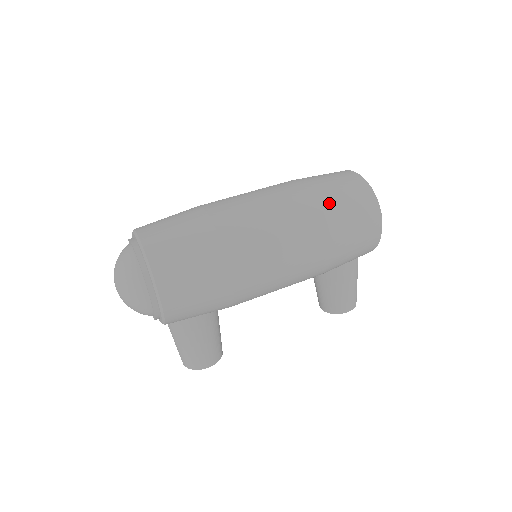
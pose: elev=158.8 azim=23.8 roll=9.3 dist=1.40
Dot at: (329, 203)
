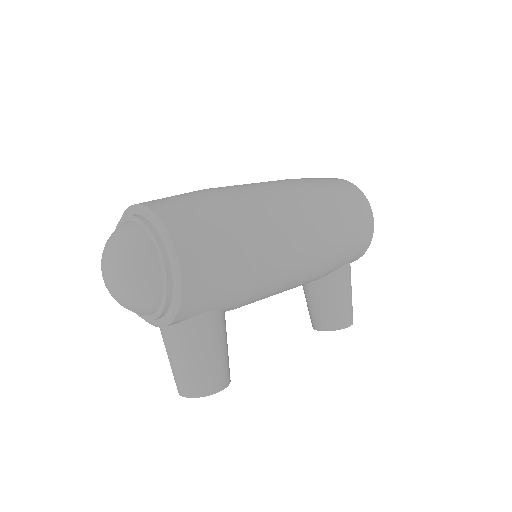
Dot at: (328, 191)
